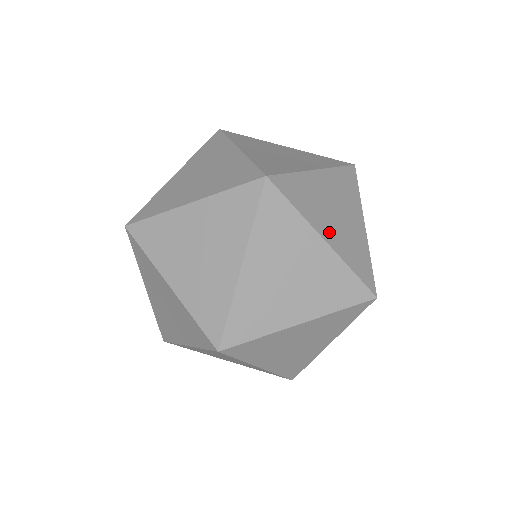
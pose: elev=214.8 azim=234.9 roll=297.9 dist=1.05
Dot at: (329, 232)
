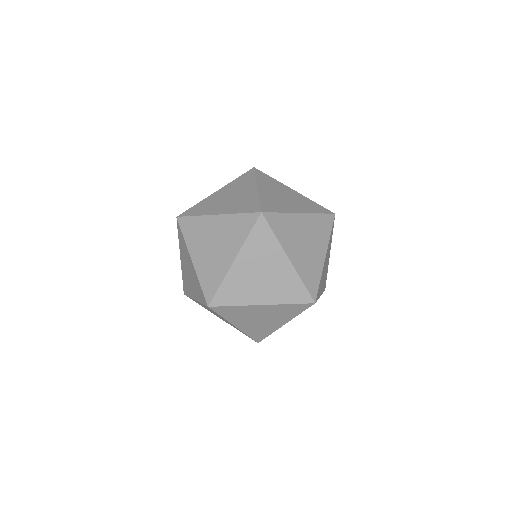
Dot at: (294, 255)
